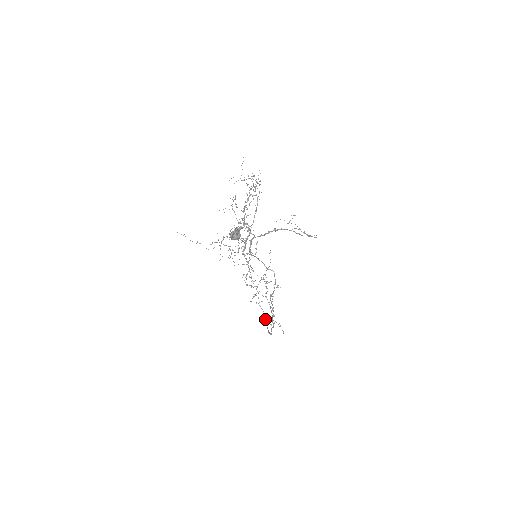
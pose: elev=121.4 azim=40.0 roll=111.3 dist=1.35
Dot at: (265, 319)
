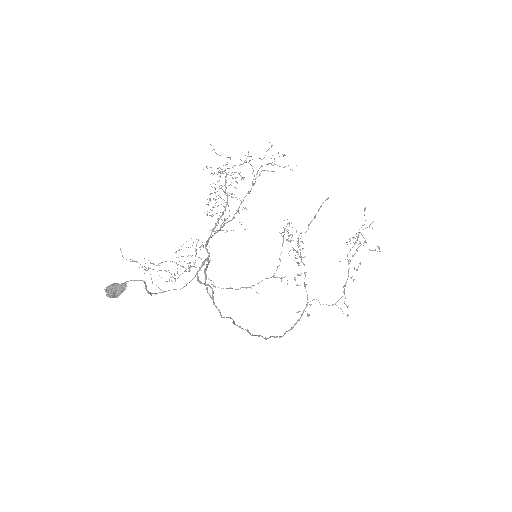
Dot at: (306, 305)
